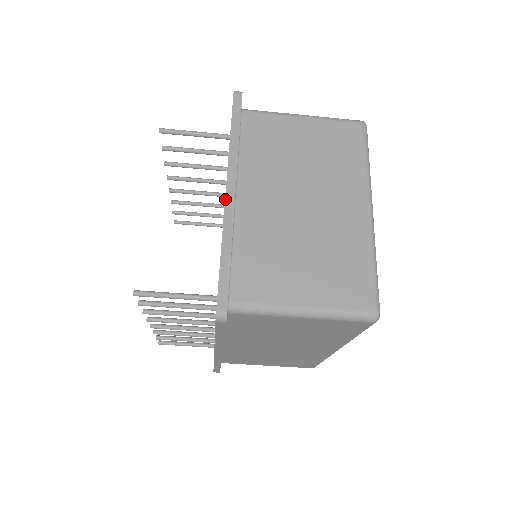
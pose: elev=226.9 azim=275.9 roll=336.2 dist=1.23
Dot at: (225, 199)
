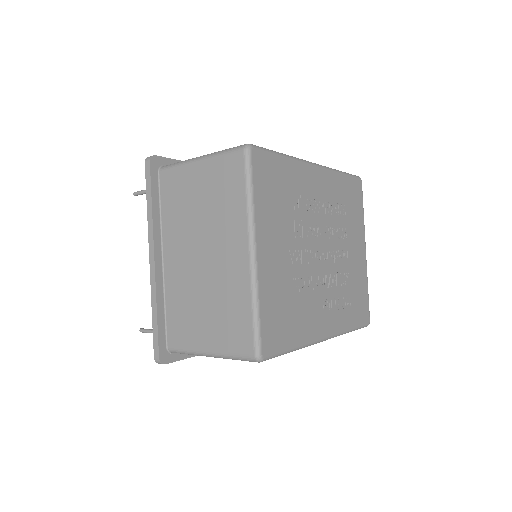
Dot at: (150, 269)
